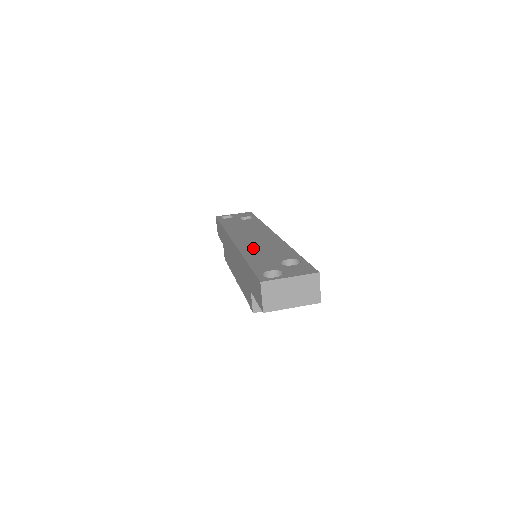
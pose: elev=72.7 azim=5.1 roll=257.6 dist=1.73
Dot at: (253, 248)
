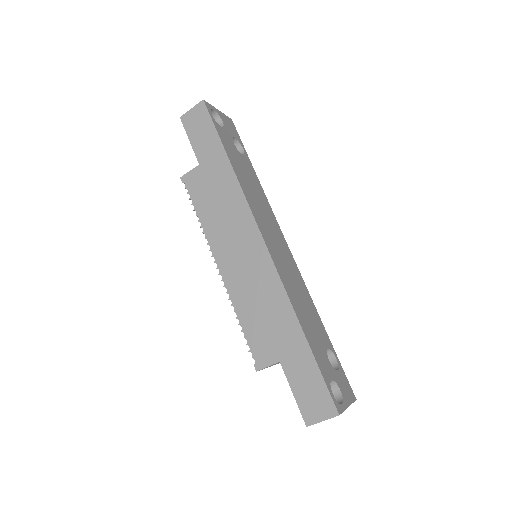
Dot at: (294, 291)
